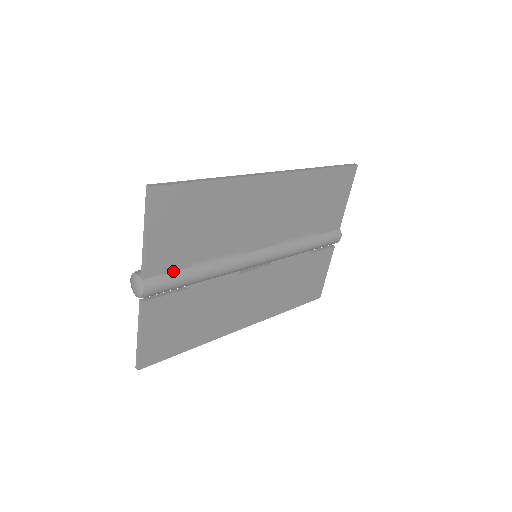
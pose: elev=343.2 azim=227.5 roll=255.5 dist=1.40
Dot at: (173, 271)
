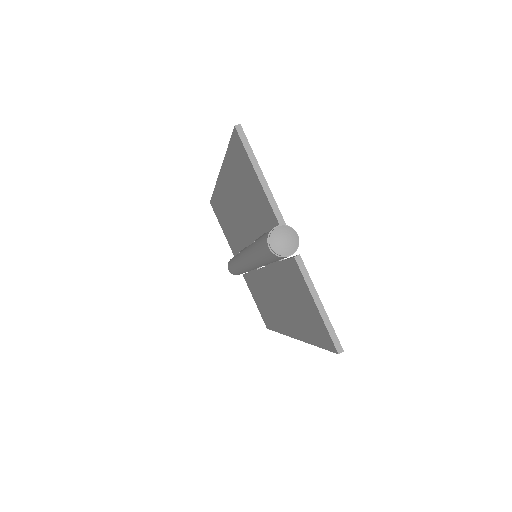
Dot at: occluded
